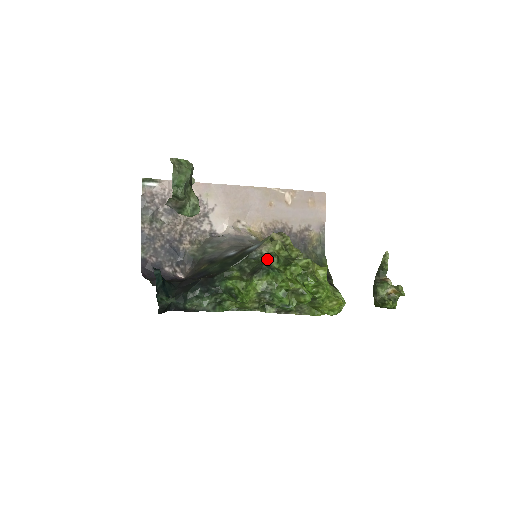
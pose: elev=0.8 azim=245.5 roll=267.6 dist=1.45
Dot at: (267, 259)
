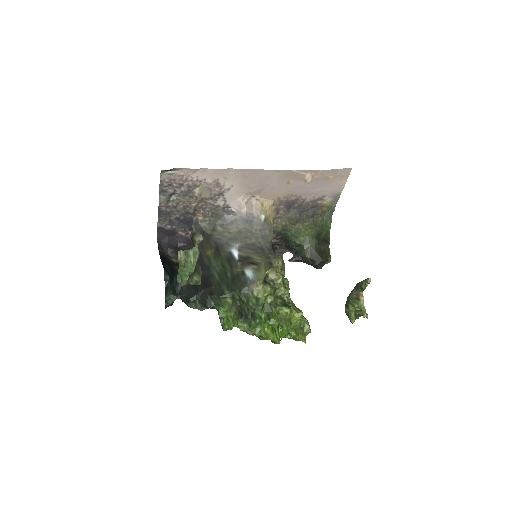
Dot at: (254, 307)
